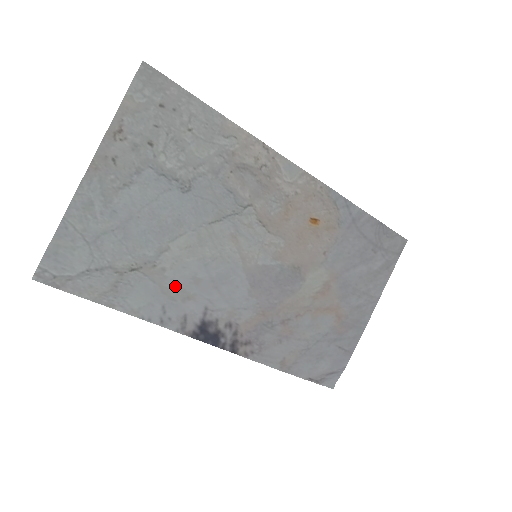
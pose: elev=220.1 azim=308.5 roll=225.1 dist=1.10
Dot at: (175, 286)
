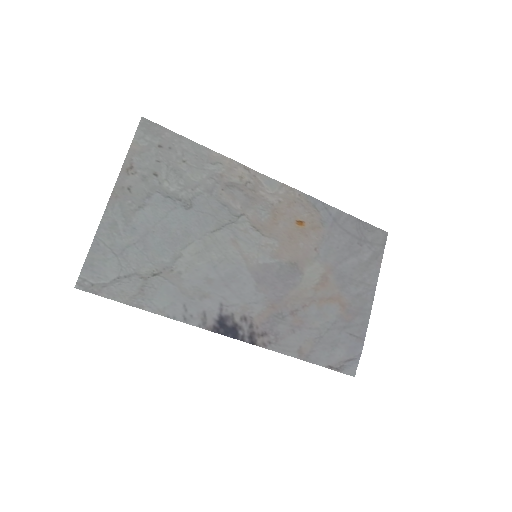
Dot at: (191, 286)
